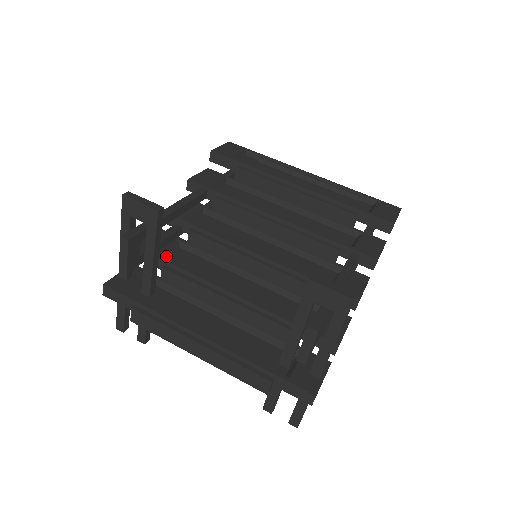
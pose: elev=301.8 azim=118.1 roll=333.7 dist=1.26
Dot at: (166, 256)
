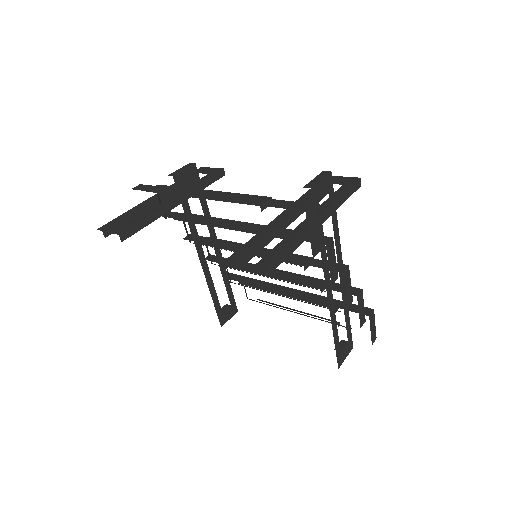
Dot at: (184, 226)
